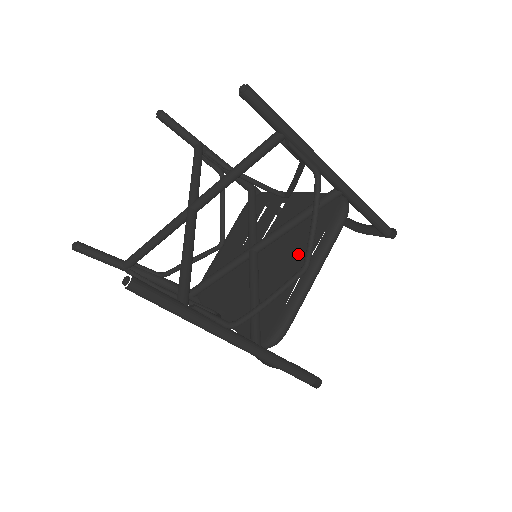
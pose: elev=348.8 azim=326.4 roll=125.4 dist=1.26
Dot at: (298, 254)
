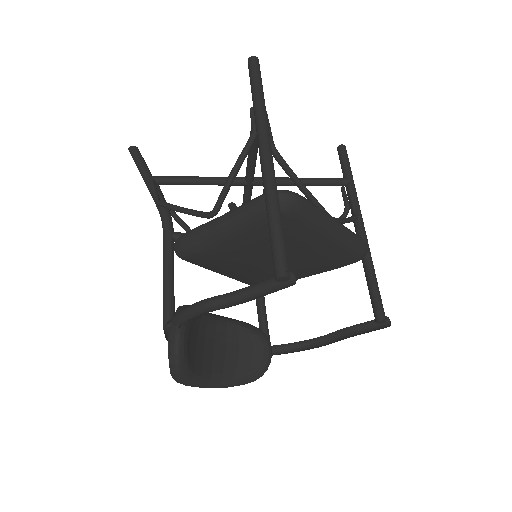
Dot at: occluded
